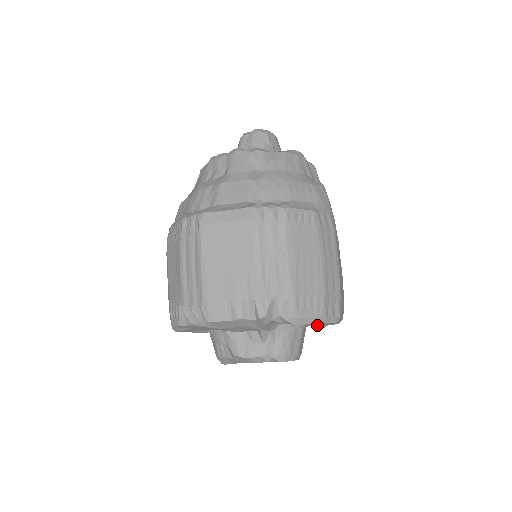
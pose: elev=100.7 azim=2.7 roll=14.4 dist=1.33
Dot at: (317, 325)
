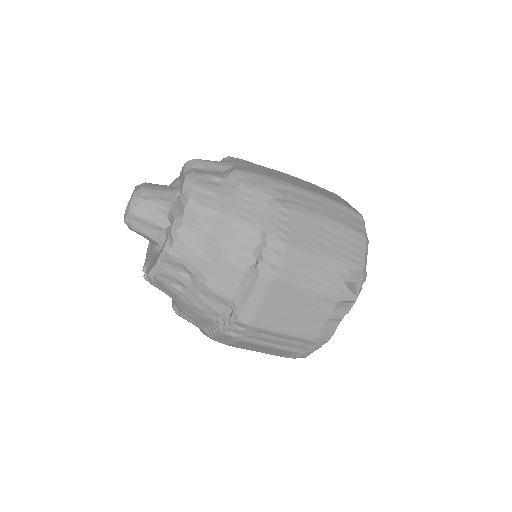
Dot at: occluded
